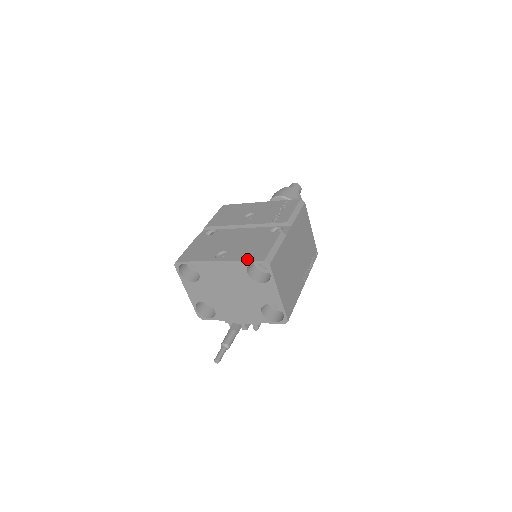
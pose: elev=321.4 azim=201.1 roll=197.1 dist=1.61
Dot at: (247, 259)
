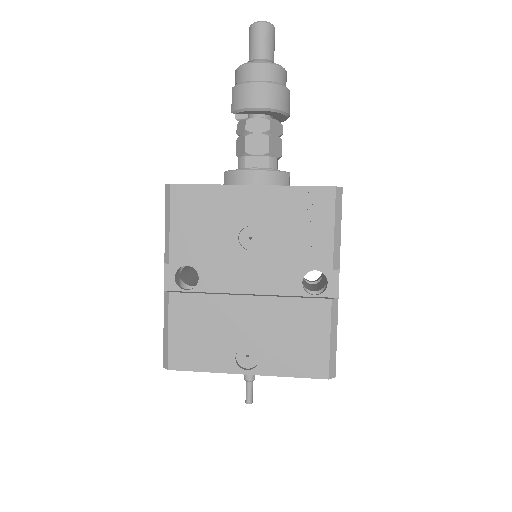
Dot at: (298, 374)
